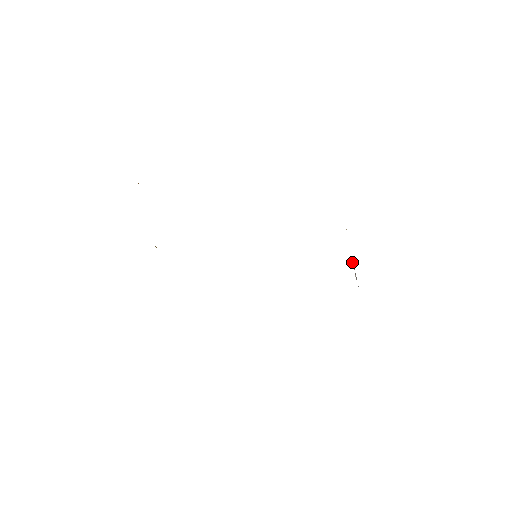
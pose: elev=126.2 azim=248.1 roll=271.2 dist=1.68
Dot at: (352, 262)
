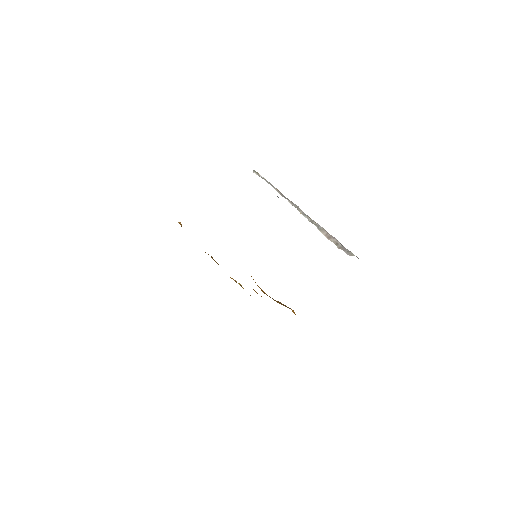
Dot at: (314, 221)
